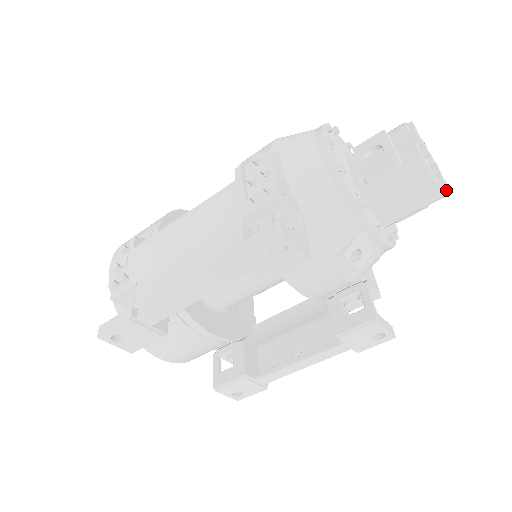
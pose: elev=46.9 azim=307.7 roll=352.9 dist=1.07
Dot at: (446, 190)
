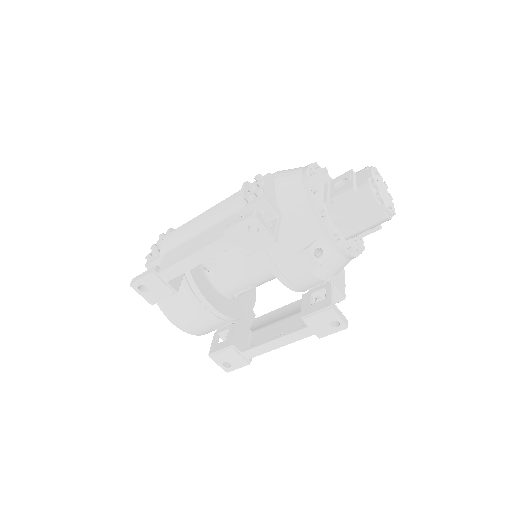
Dot at: (388, 213)
